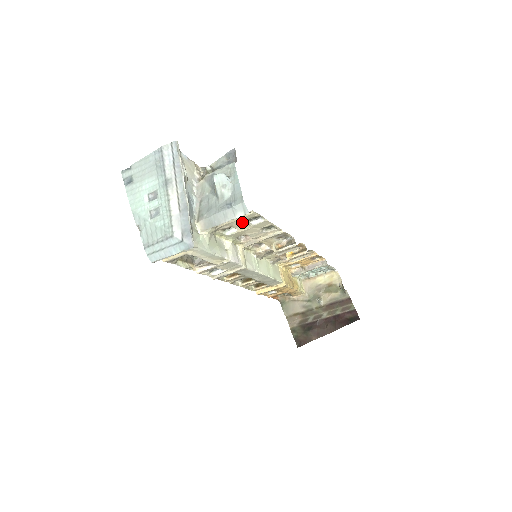
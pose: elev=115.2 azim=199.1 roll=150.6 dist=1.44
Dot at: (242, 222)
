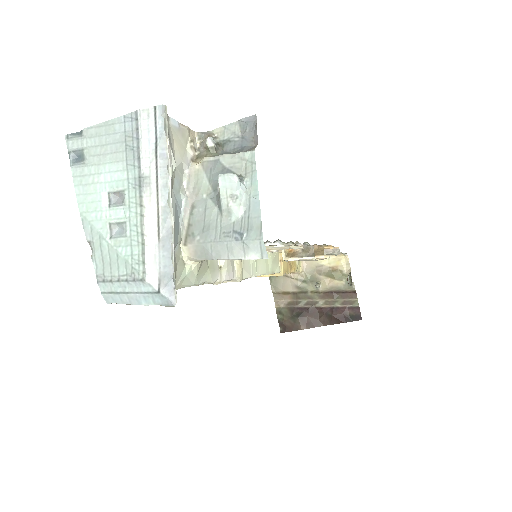
Dot at: occluded
